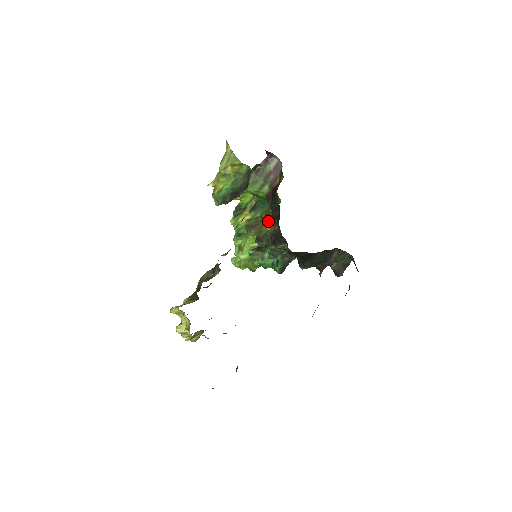
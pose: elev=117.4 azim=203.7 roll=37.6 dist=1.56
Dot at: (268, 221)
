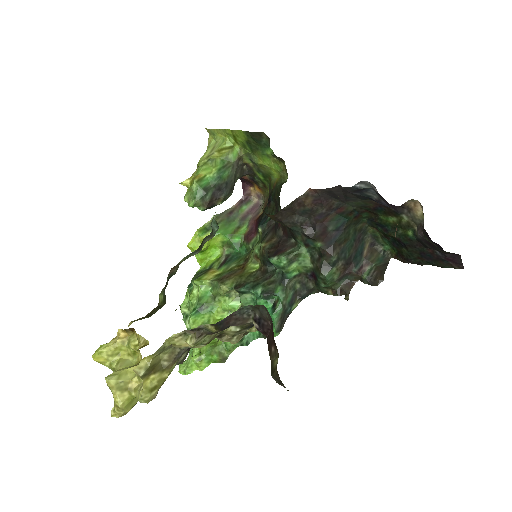
Dot at: (252, 260)
